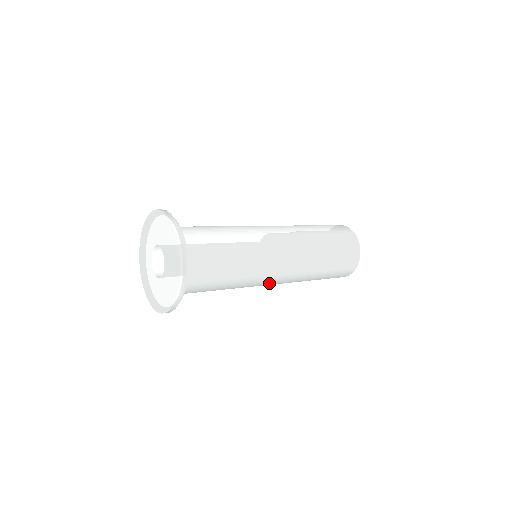
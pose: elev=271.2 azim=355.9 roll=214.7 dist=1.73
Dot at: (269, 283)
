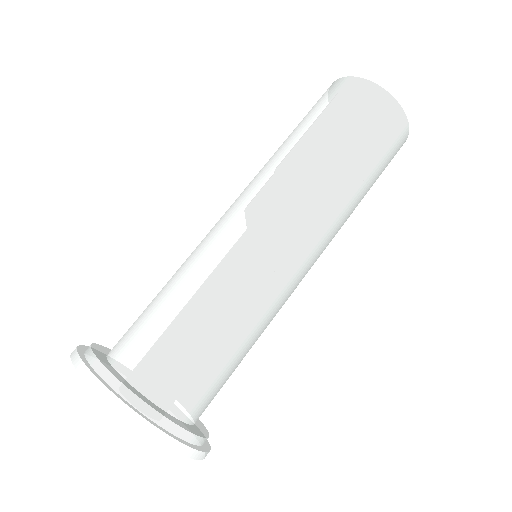
Dot at: (303, 273)
